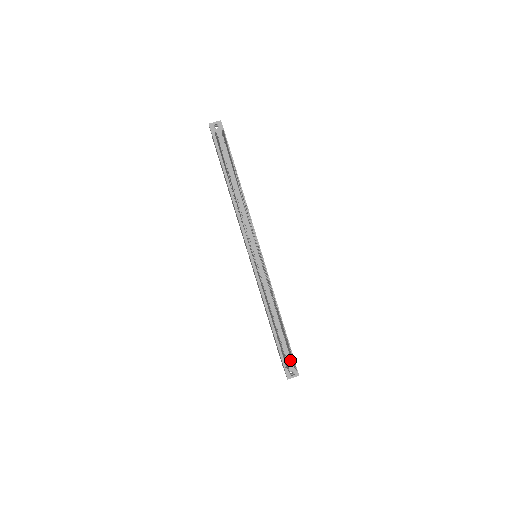
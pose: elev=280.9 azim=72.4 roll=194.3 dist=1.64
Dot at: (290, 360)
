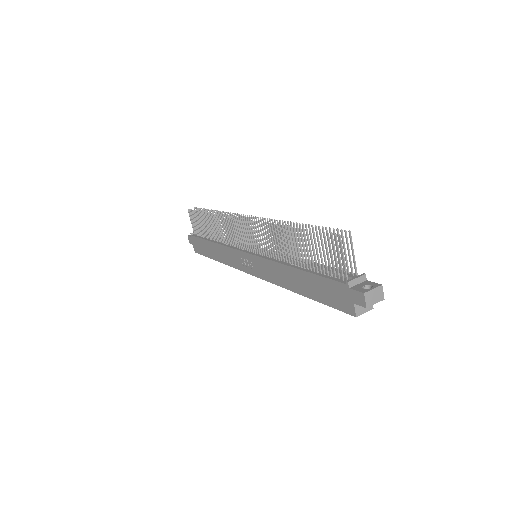
Dot at: occluded
